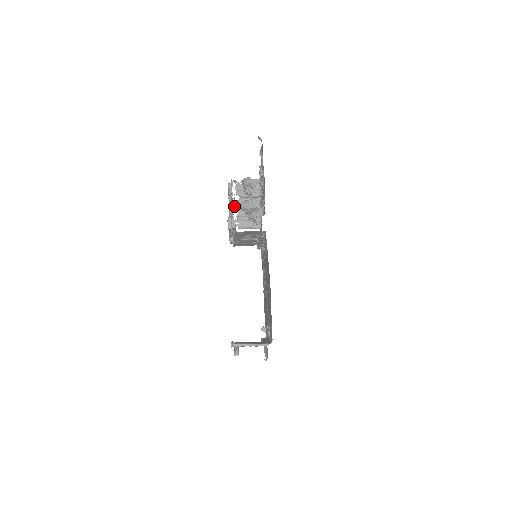
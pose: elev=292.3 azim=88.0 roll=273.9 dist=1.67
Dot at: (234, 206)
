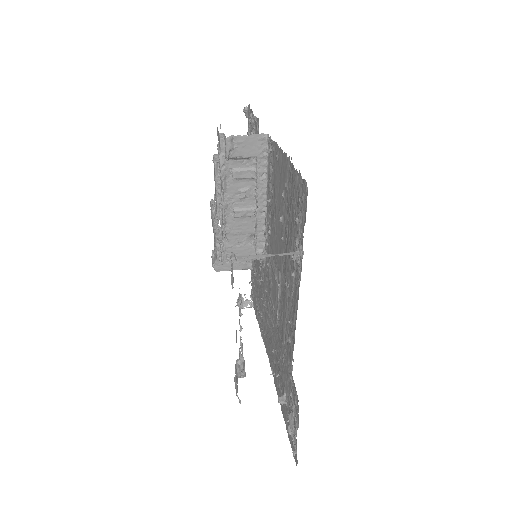
Dot at: occluded
